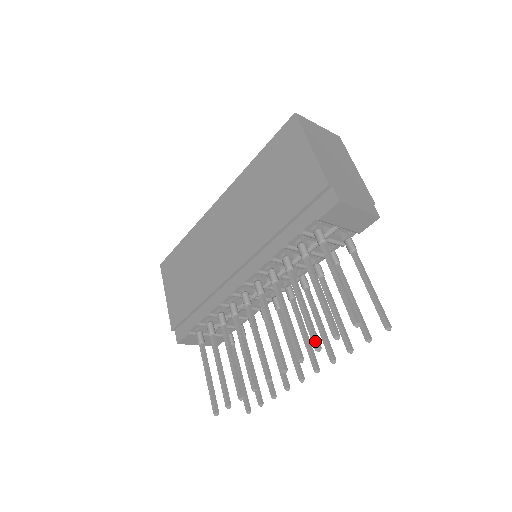
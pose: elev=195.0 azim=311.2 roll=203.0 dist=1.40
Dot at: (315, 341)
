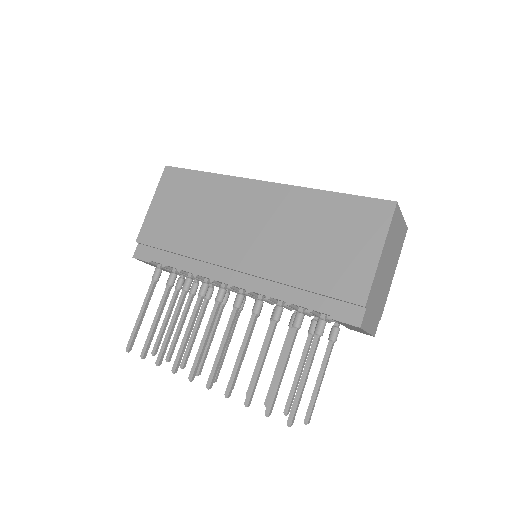
Dot at: (250, 398)
